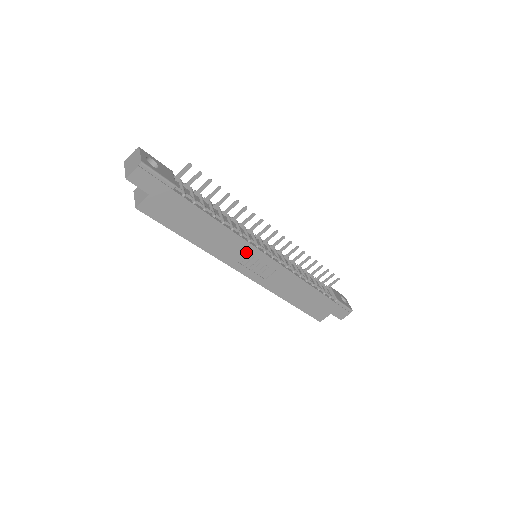
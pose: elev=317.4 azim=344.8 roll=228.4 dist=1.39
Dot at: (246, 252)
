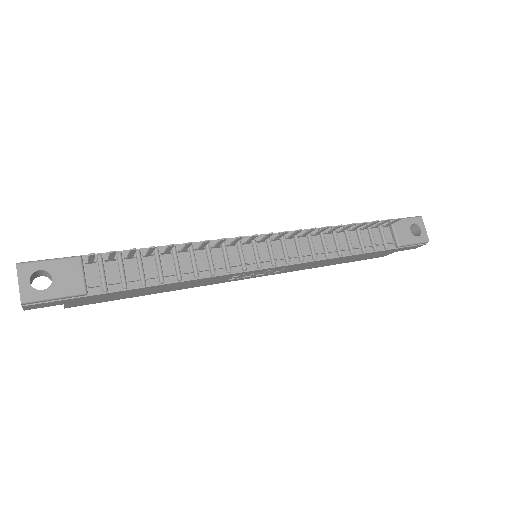
Dot at: (232, 276)
